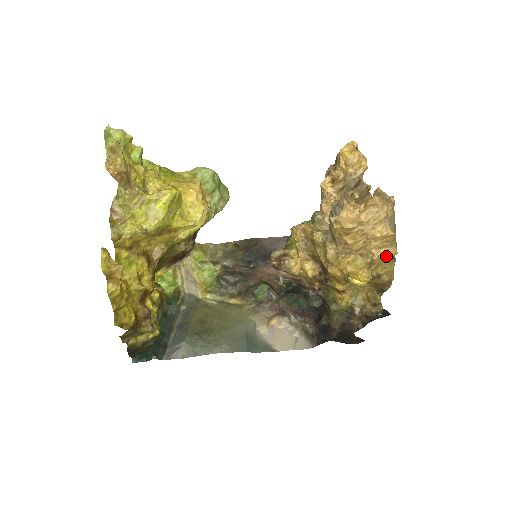
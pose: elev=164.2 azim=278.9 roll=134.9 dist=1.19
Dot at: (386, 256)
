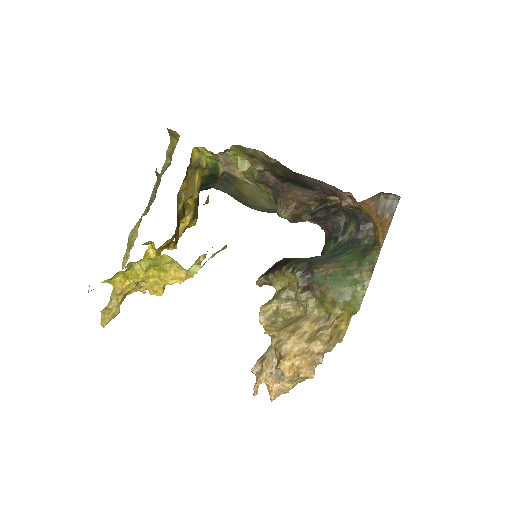
Dot at: occluded
